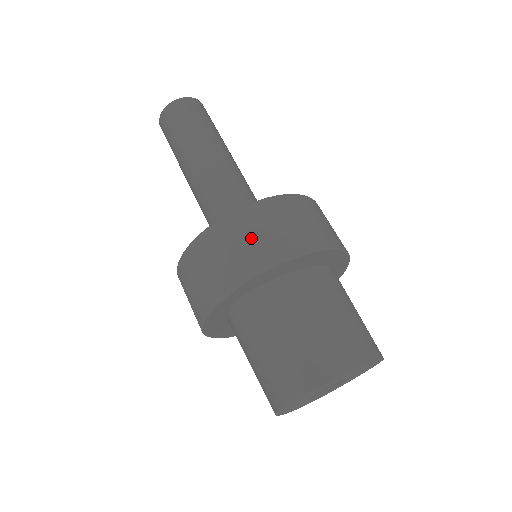
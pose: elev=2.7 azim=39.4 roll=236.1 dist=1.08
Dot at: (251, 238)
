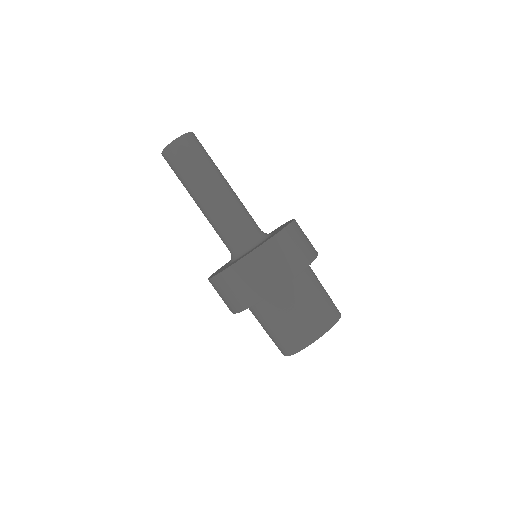
Dot at: (253, 279)
